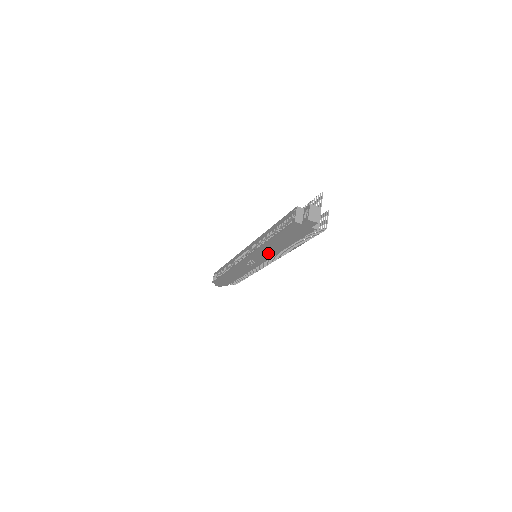
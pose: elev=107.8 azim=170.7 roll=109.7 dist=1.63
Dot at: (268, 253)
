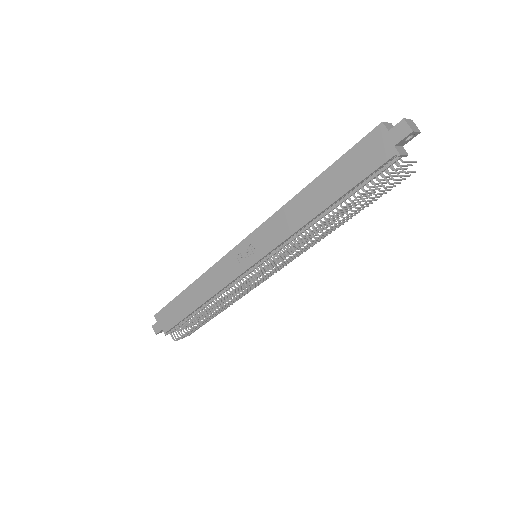
Dot at: (287, 225)
